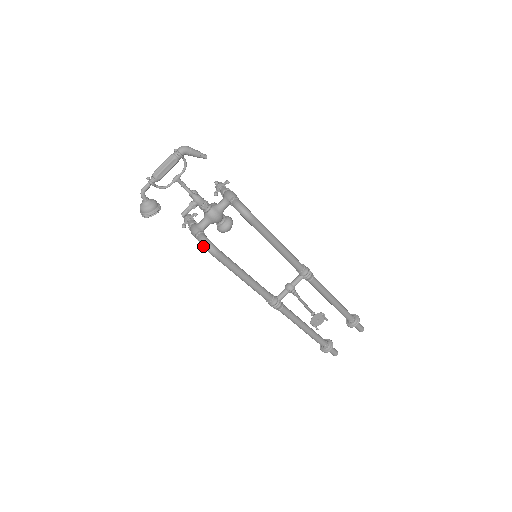
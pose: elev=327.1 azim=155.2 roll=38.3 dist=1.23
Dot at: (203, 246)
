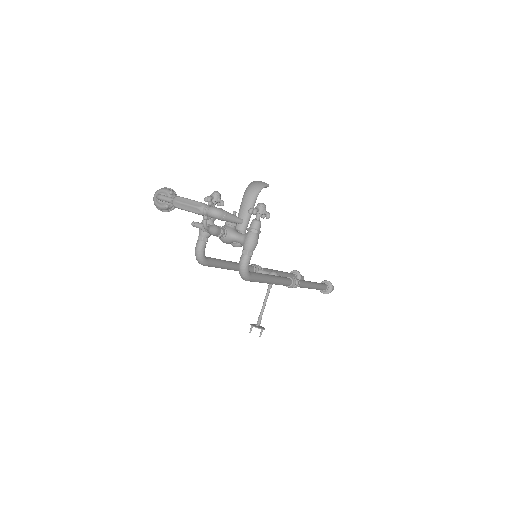
Dot at: (195, 254)
